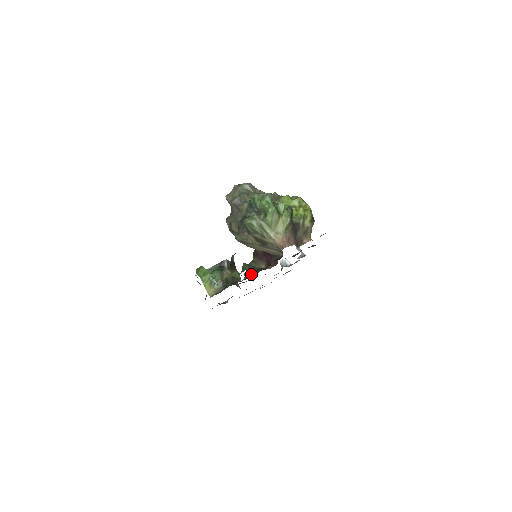
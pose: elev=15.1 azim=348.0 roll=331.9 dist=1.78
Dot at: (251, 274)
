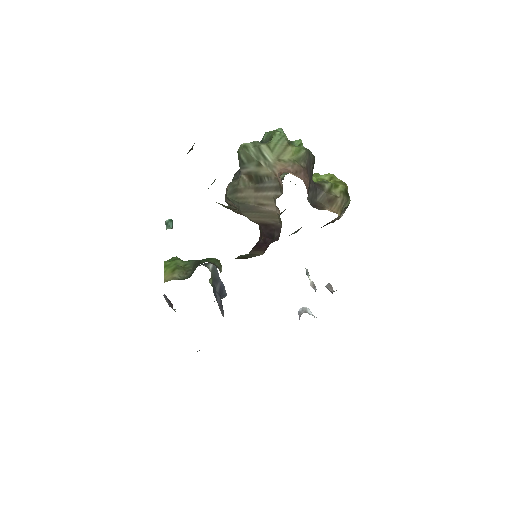
Dot at: occluded
